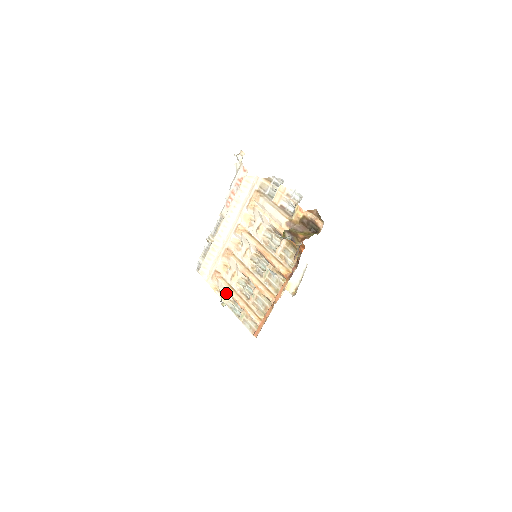
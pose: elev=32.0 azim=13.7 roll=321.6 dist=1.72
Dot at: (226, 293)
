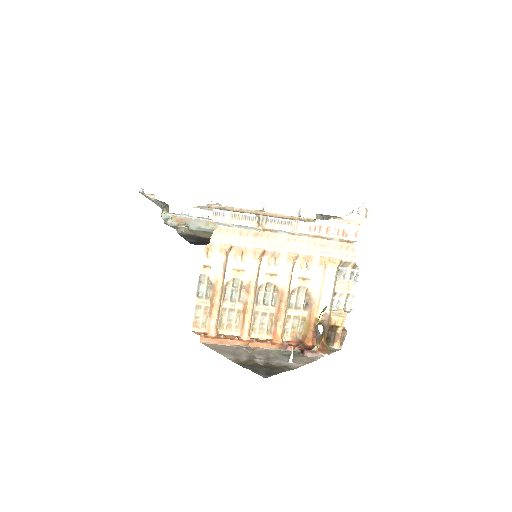
Dot at: (215, 271)
